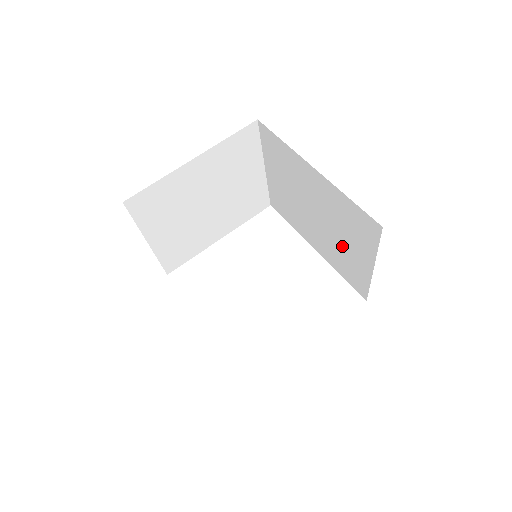
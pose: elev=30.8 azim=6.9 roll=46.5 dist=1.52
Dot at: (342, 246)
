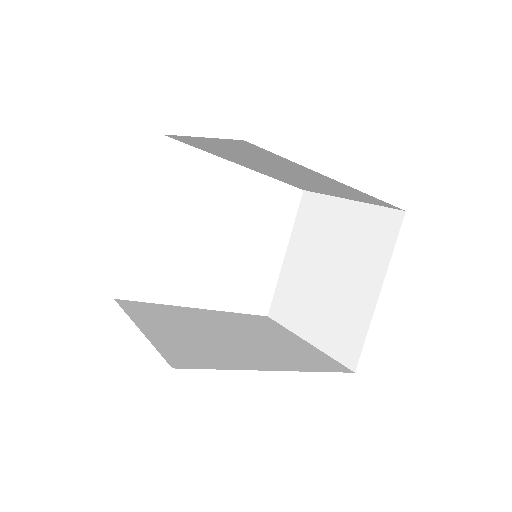
Dot at: (310, 185)
